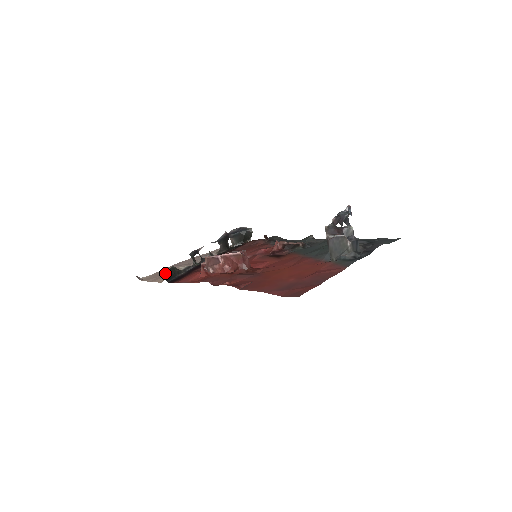
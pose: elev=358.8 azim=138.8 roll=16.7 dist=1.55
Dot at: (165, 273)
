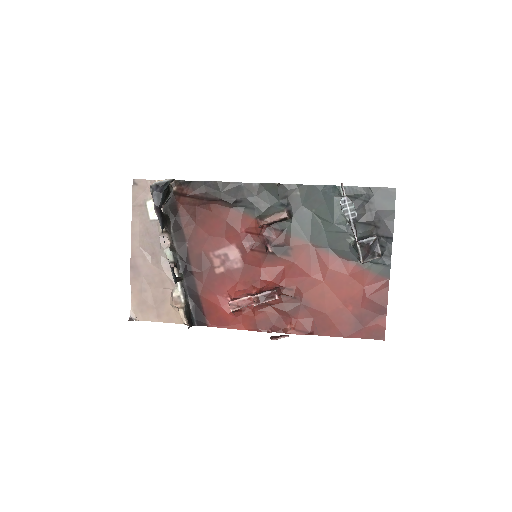
Dot at: (189, 325)
